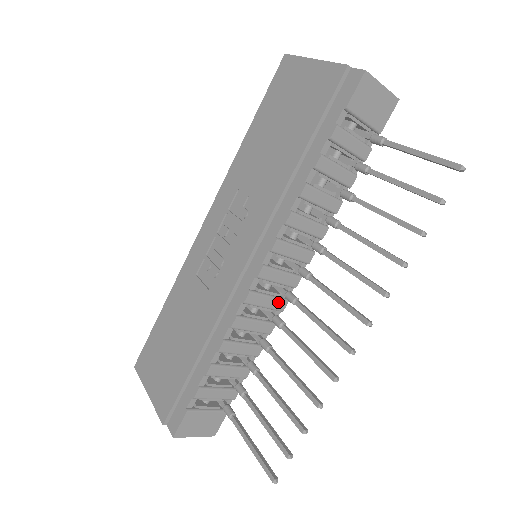
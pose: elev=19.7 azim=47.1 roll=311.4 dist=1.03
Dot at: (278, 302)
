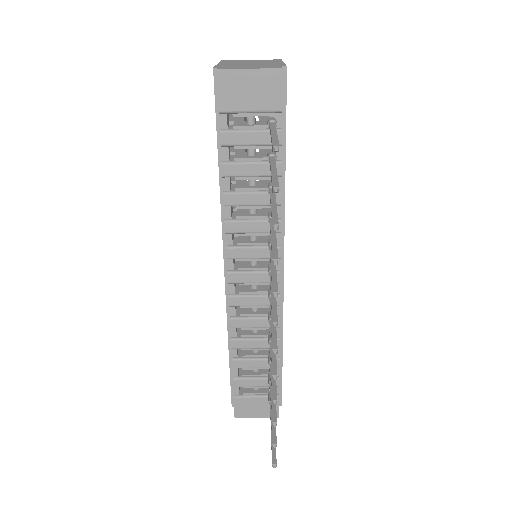
Dot at: (268, 299)
